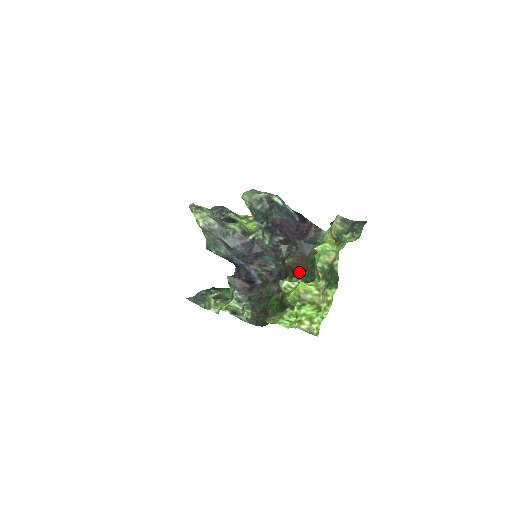
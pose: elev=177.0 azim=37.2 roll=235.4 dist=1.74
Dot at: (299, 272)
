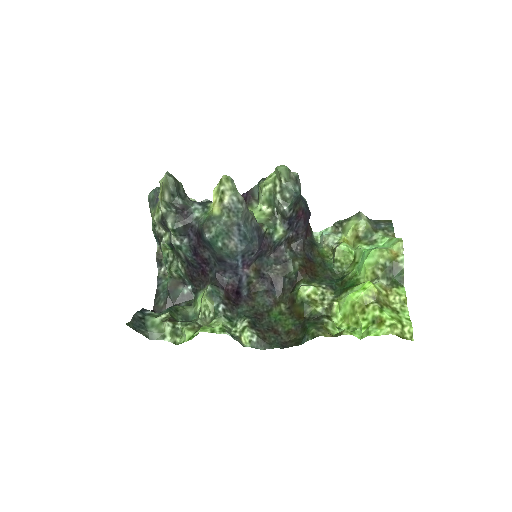
Dot at: (313, 276)
